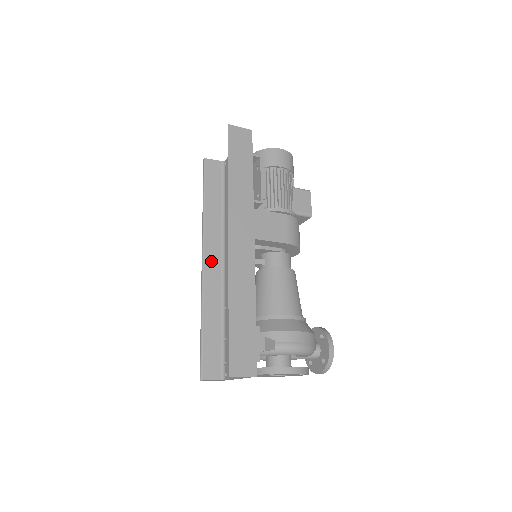
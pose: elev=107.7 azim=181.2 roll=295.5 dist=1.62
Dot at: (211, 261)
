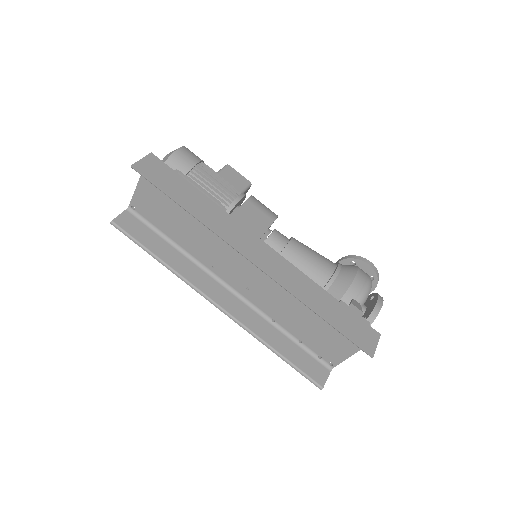
Dot at: (222, 299)
